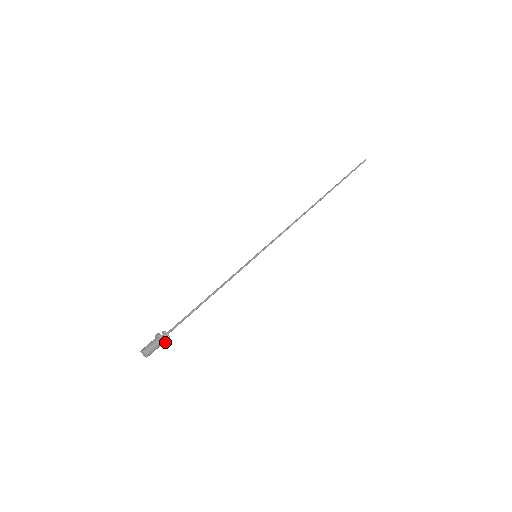
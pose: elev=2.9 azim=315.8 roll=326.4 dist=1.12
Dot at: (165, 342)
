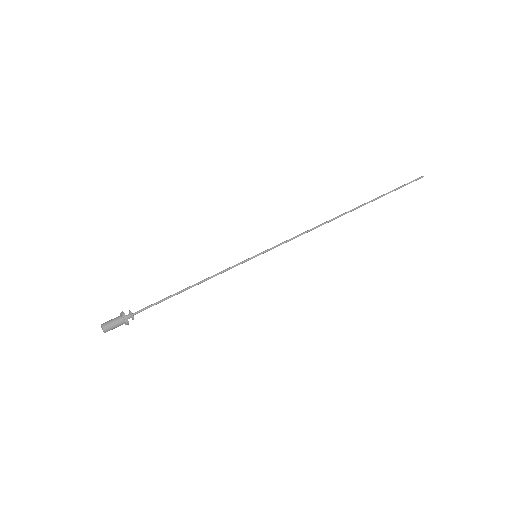
Dot at: (128, 324)
